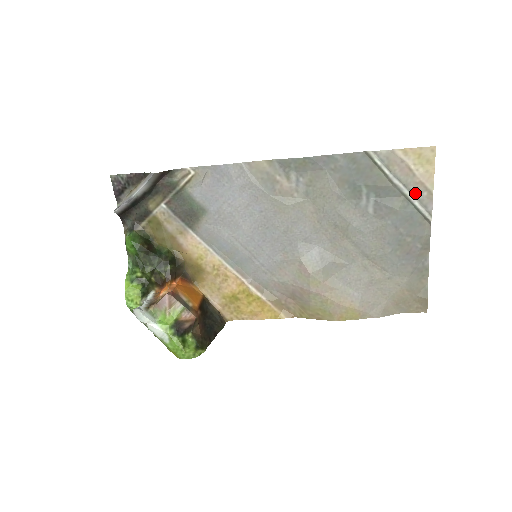
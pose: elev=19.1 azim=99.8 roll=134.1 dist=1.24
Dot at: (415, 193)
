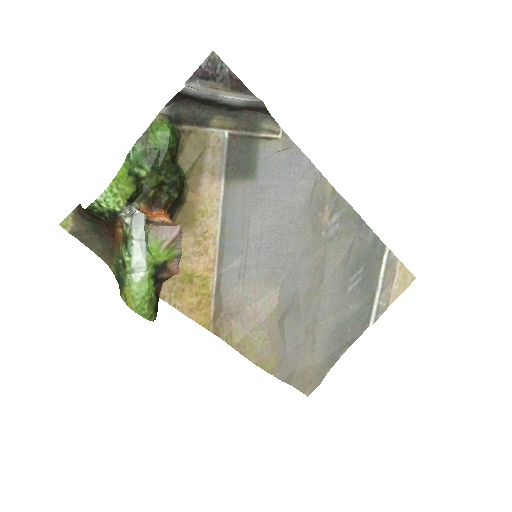
Dot at: (381, 299)
